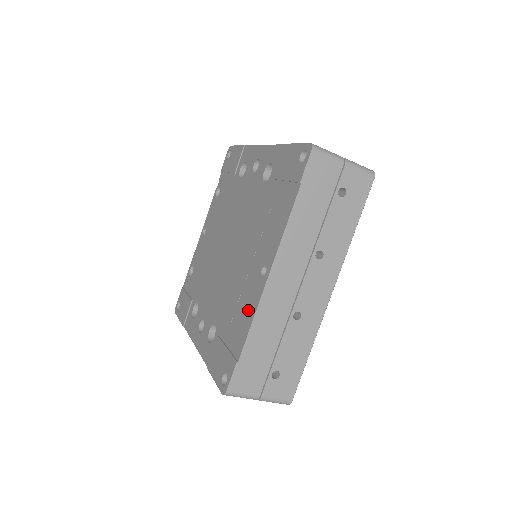
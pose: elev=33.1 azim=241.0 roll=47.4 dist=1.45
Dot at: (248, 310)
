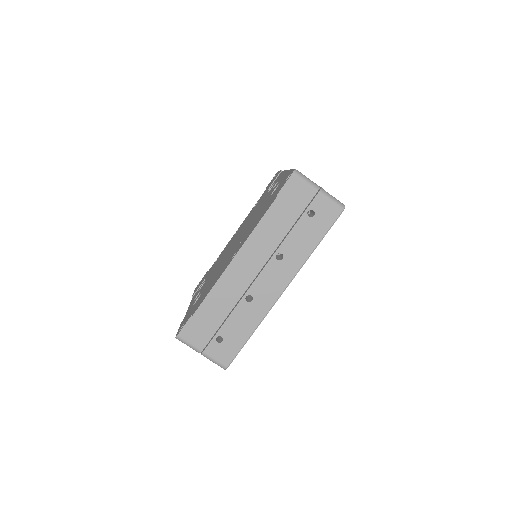
Dot at: (215, 281)
